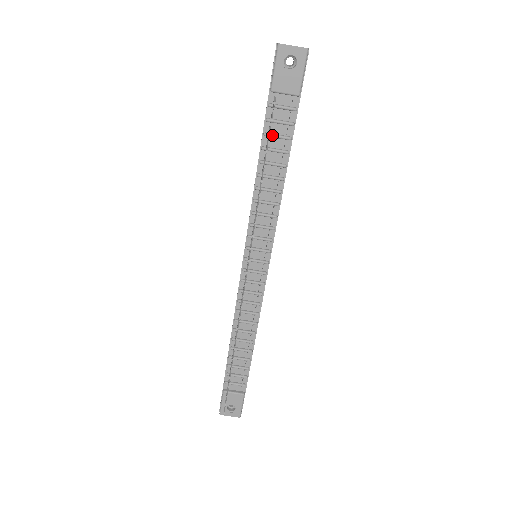
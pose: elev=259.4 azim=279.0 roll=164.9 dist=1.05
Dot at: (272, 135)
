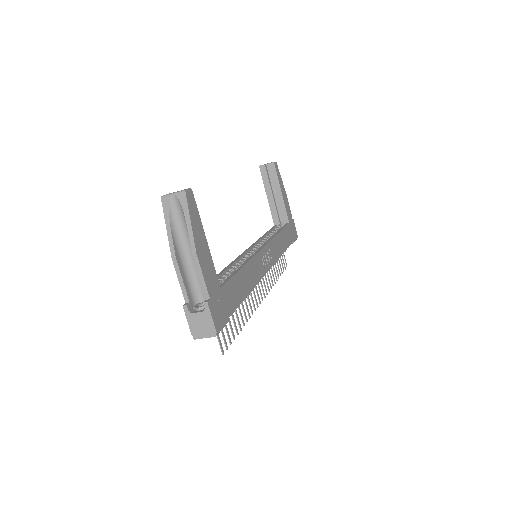
Dot at: occluded
